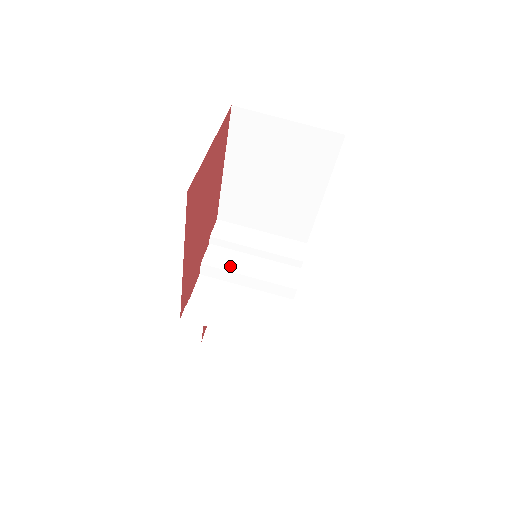
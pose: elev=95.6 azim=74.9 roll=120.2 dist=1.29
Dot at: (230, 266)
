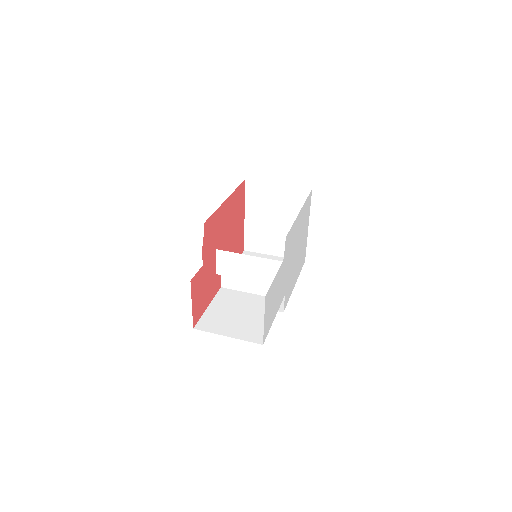
Dot at: occluded
